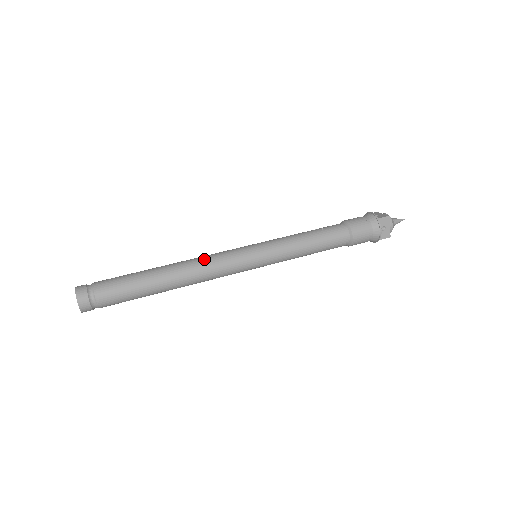
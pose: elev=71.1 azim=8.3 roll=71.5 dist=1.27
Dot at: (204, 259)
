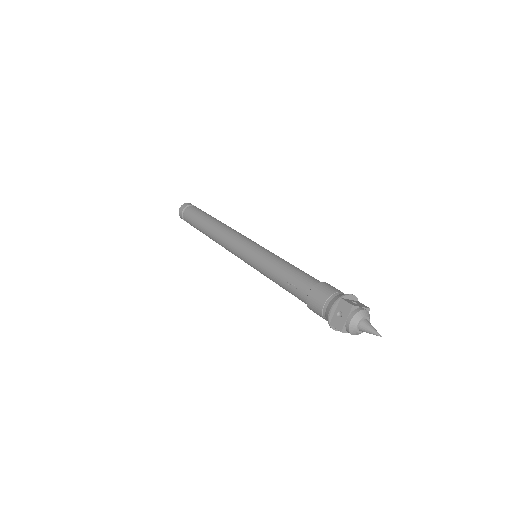
Dot at: (222, 242)
